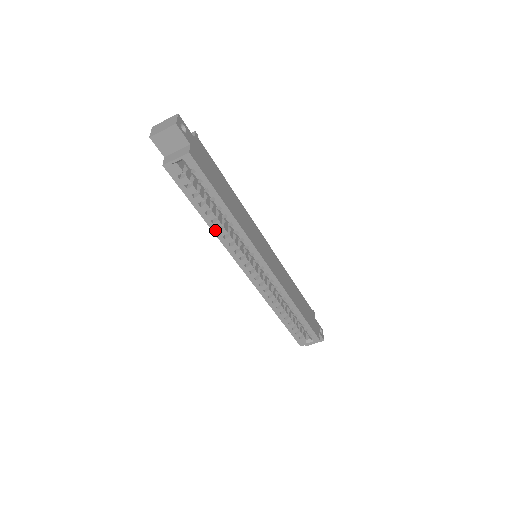
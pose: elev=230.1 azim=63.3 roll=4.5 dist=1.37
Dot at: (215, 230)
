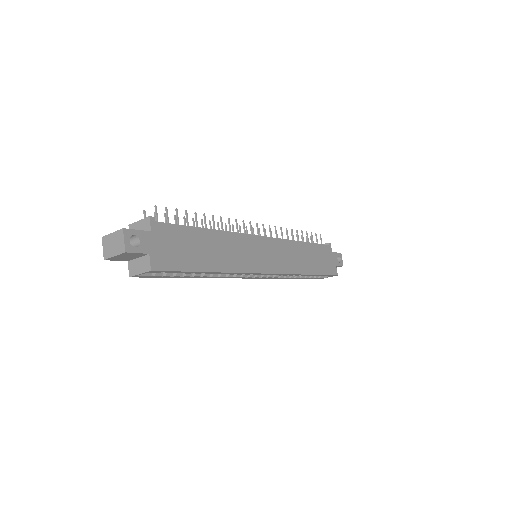
Dot at: (206, 277)
